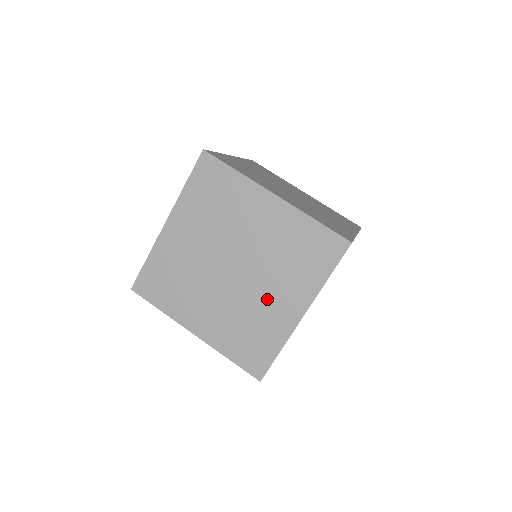
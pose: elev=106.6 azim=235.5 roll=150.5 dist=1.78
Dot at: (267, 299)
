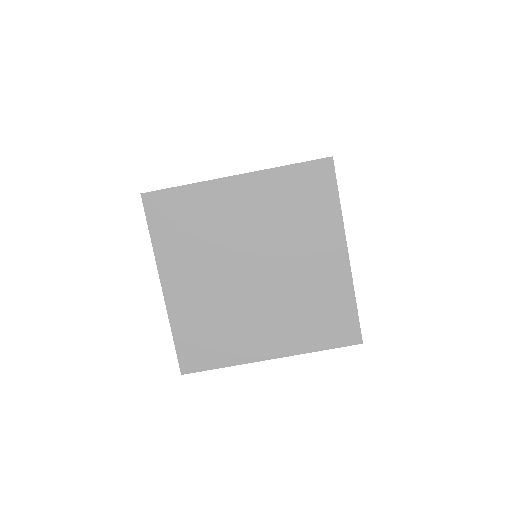
Dot at: (306, 268)
